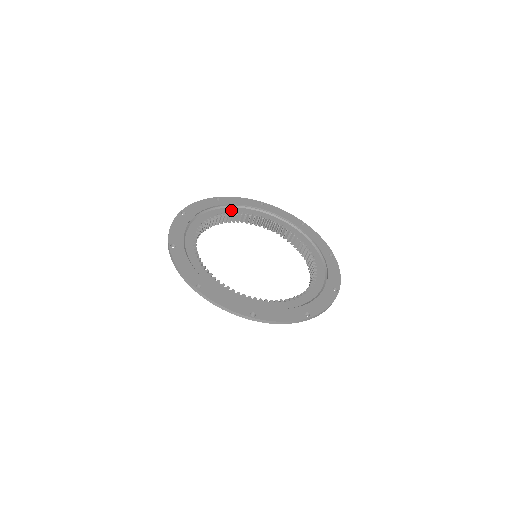
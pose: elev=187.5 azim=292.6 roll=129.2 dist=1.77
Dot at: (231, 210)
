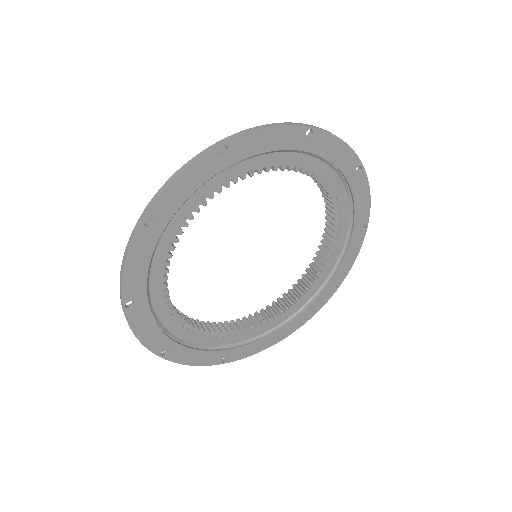
Dot at: (244, 169)
